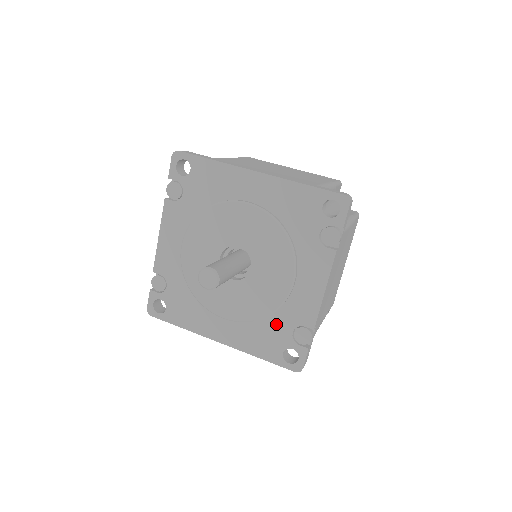
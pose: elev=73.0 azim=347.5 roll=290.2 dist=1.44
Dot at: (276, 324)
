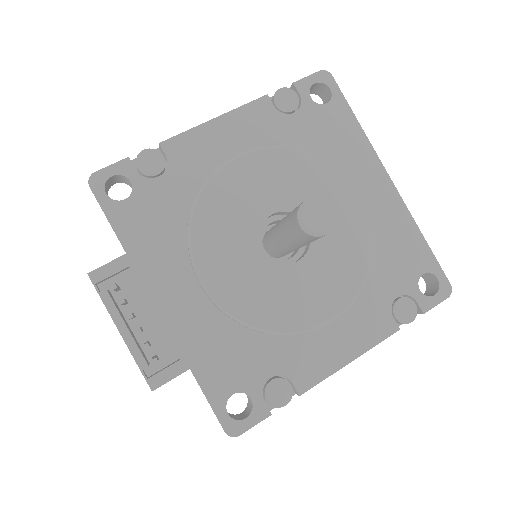
Dot at: (260, 350)
